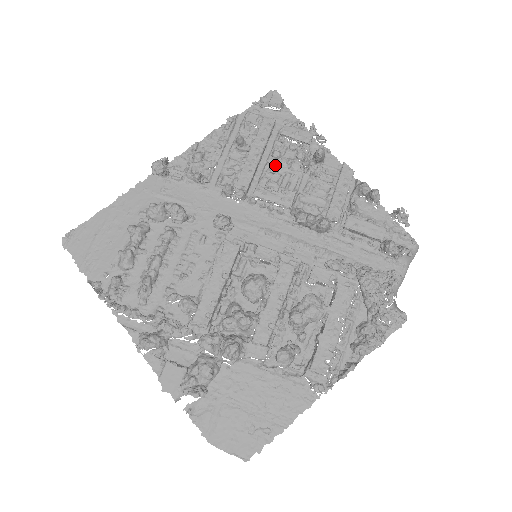
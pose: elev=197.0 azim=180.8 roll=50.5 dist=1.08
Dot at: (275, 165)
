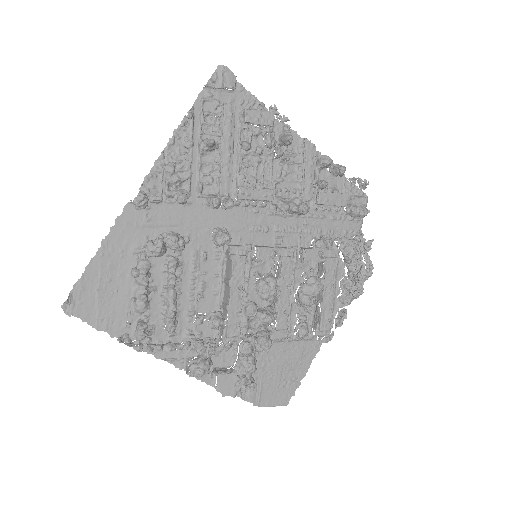
Dot at: (246, 157)
